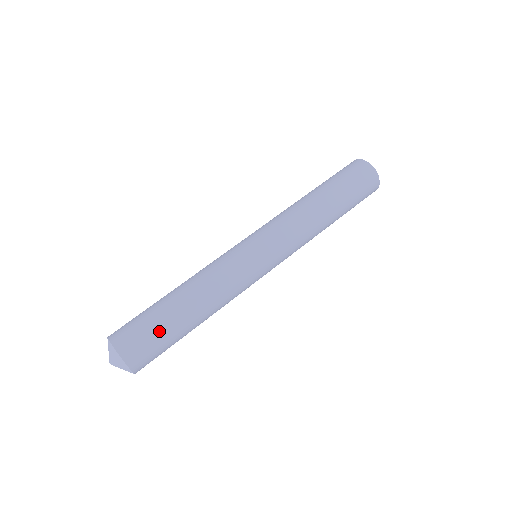
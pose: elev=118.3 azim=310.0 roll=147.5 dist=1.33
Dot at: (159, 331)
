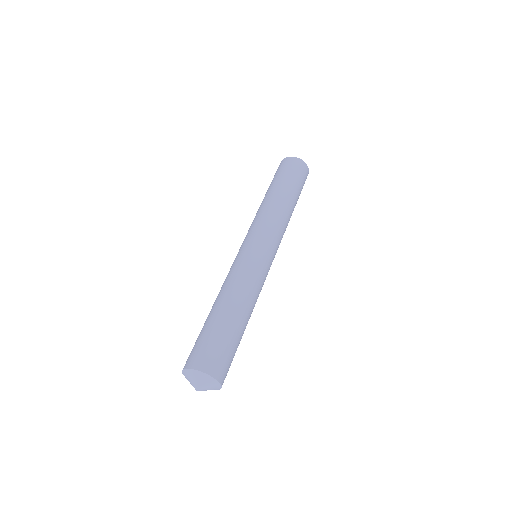
Dot at: (234, 347)
